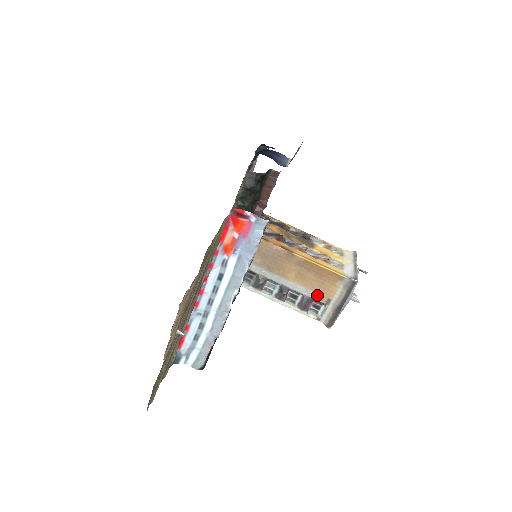
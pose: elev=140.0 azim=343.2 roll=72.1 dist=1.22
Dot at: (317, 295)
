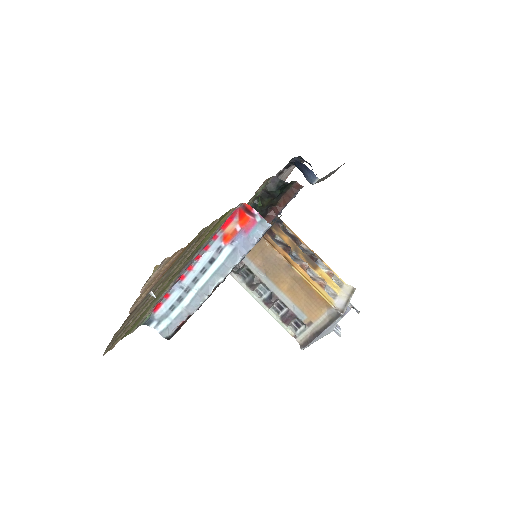
Dot at: (301, 314)
